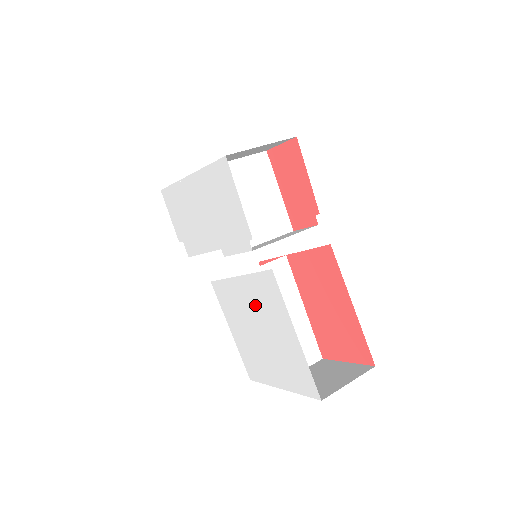
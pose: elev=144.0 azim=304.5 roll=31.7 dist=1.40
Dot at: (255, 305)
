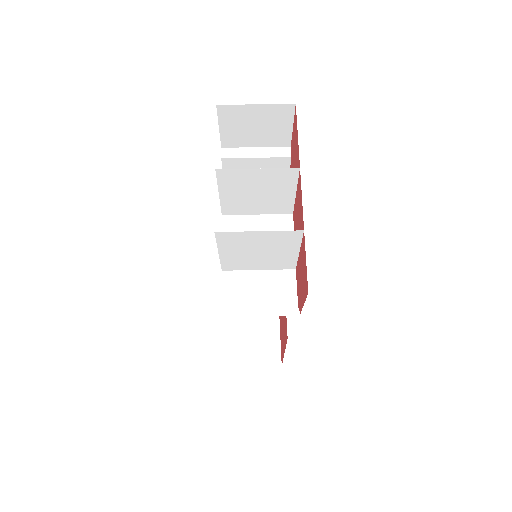
Dot at: occluded
